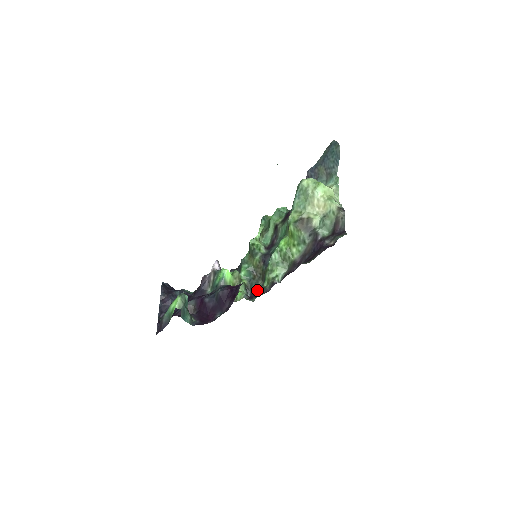
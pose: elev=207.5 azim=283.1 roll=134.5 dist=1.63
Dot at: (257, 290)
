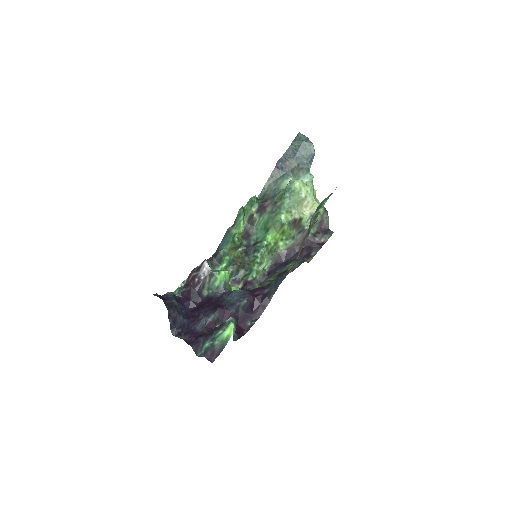
Dot at: (250, 282)
